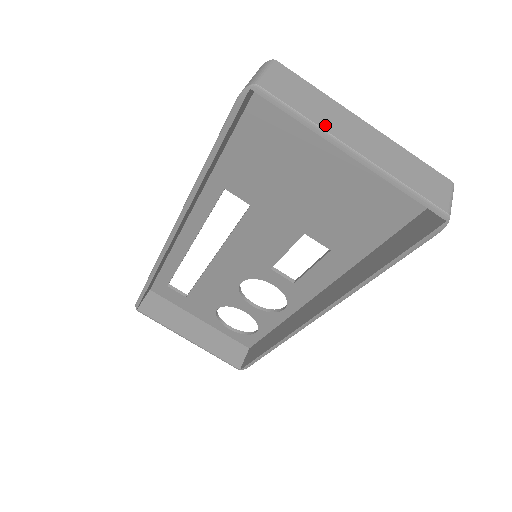
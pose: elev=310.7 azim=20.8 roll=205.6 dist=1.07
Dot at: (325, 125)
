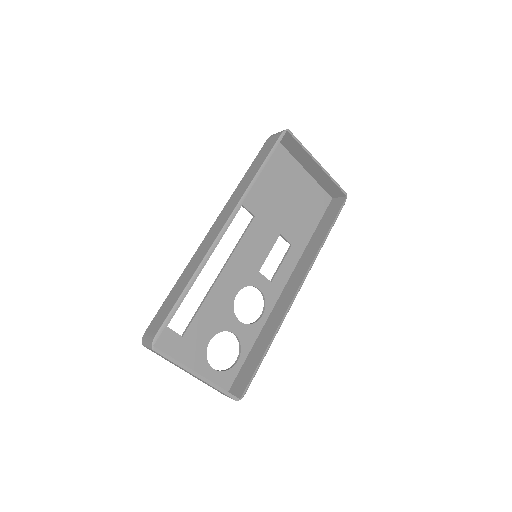
Dot at: (307, 152)
